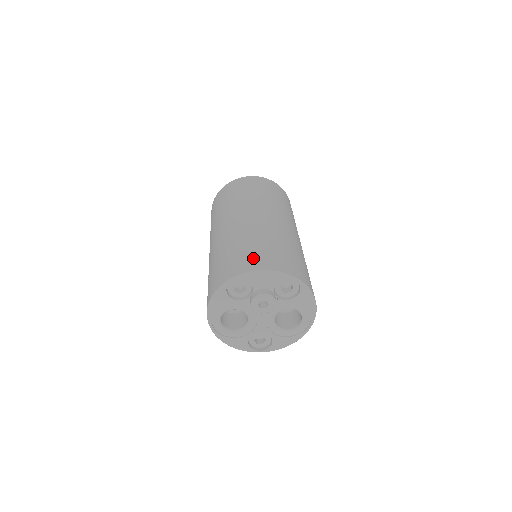
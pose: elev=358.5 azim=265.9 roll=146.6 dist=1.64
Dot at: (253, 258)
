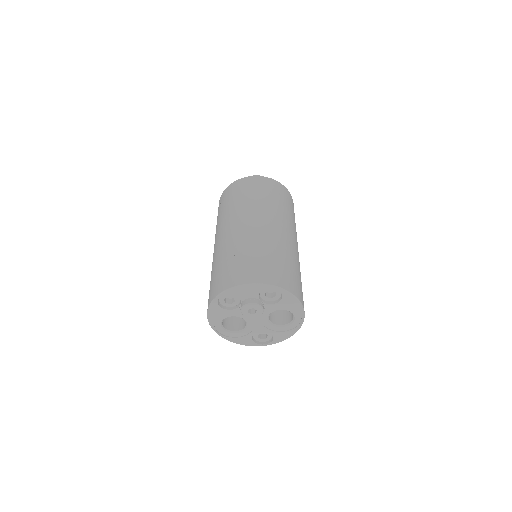
Dot at: (236, 272)
